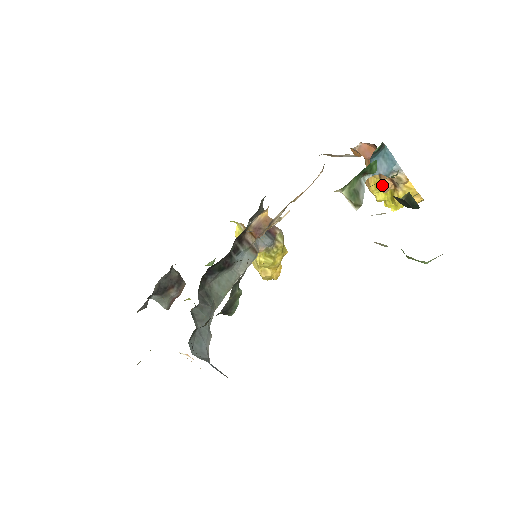
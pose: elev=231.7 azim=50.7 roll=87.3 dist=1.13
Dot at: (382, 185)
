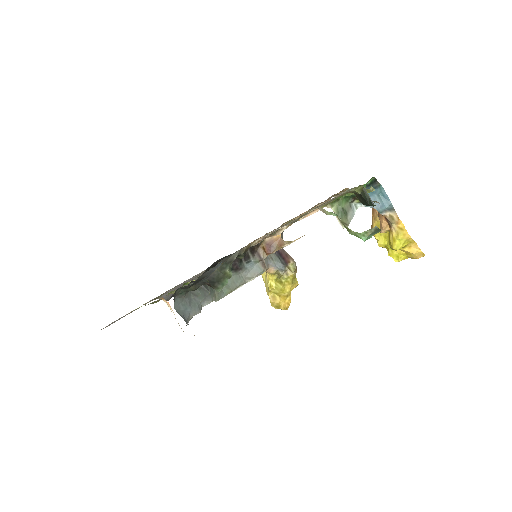
Dot at: (380, 225)
